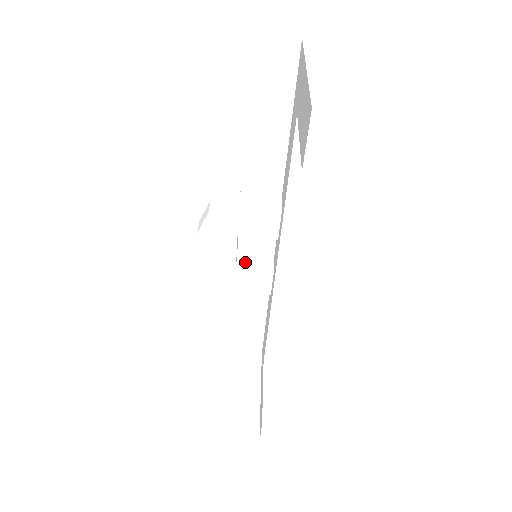
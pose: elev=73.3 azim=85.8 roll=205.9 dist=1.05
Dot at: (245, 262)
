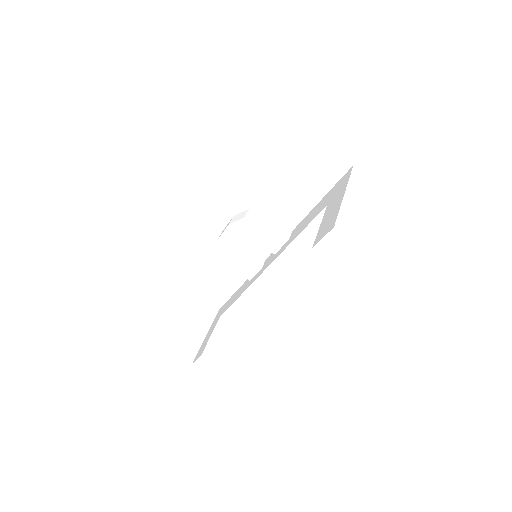
Dot at: (246, 254)
